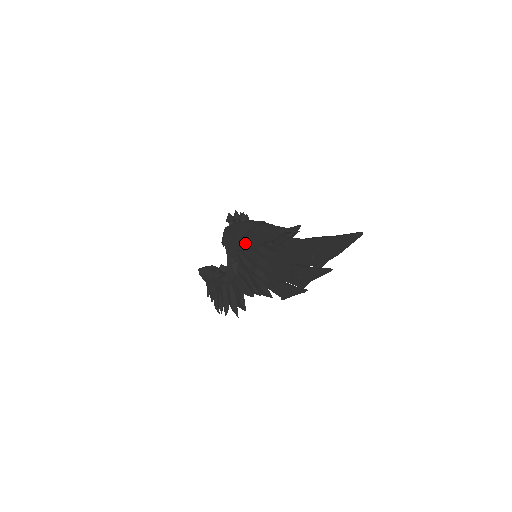
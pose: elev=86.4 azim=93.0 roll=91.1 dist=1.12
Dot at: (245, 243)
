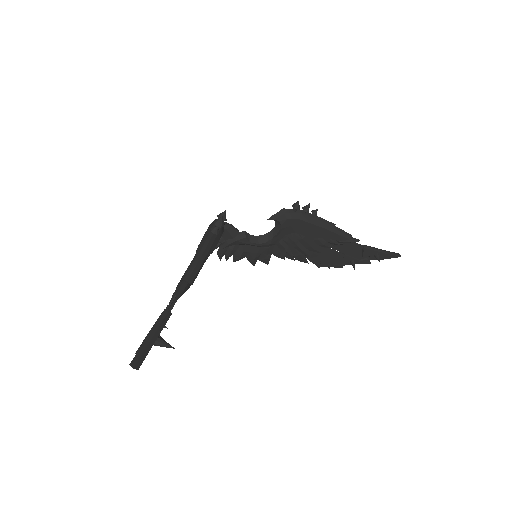
Dot at: occluded
